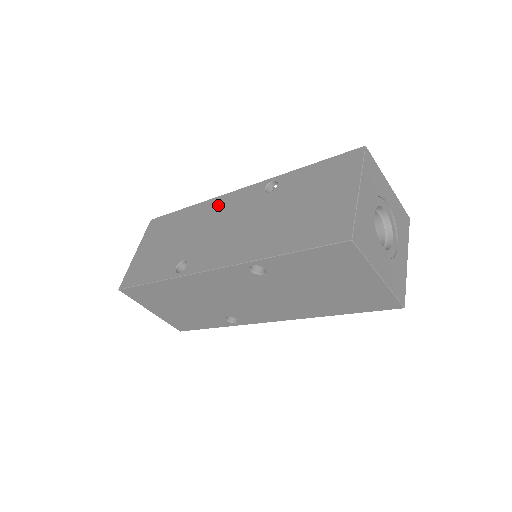
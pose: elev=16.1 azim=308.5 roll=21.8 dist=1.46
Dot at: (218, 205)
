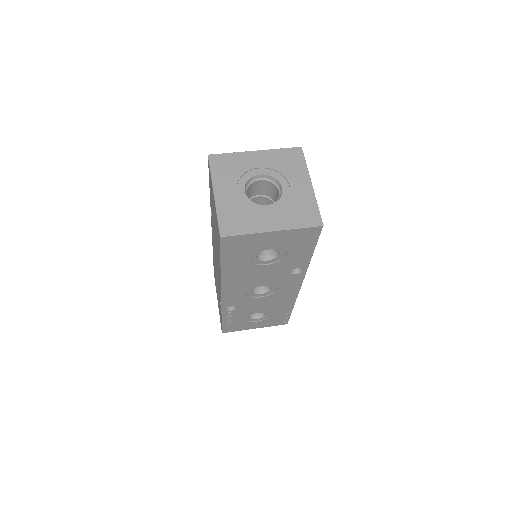
Dot at: occluded
